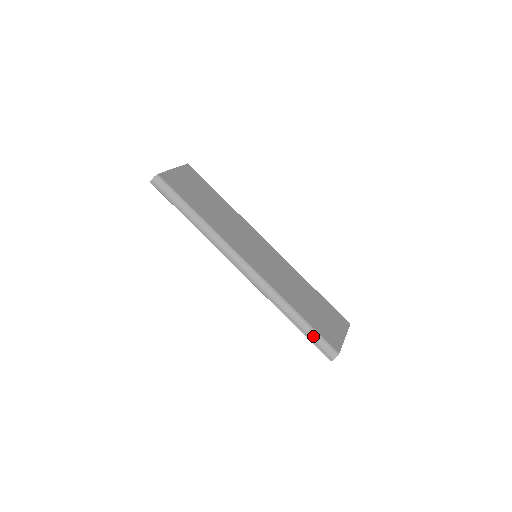
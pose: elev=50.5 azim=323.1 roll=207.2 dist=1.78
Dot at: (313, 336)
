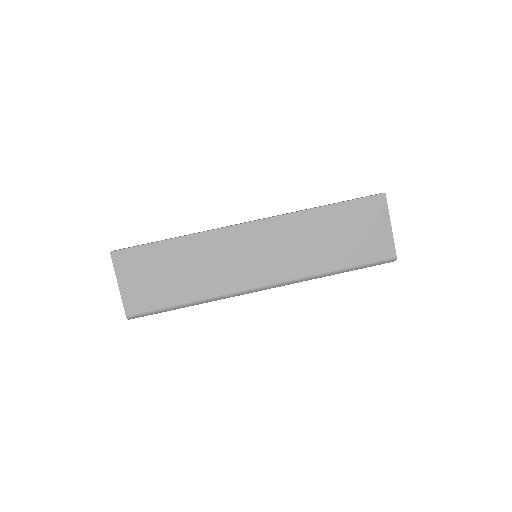
Dot at: occluded
